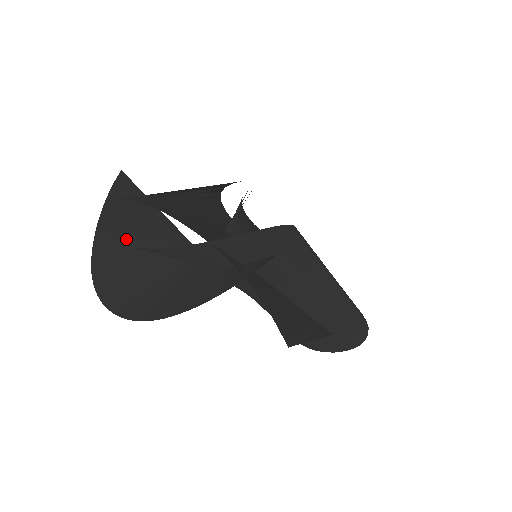
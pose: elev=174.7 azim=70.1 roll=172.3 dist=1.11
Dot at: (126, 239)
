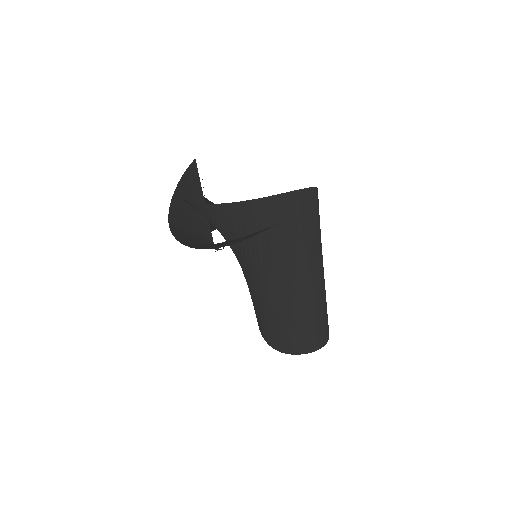
Dot at: (185, 211)
